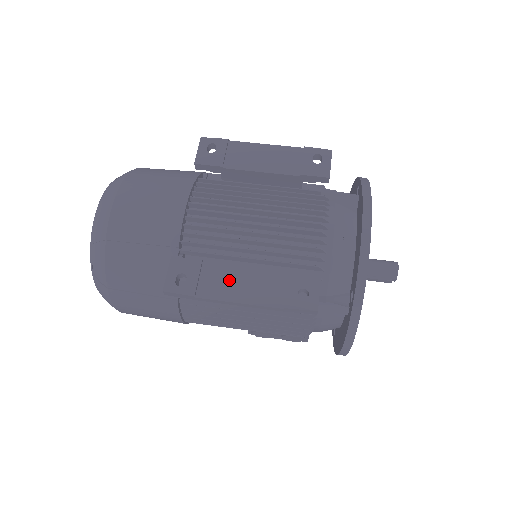
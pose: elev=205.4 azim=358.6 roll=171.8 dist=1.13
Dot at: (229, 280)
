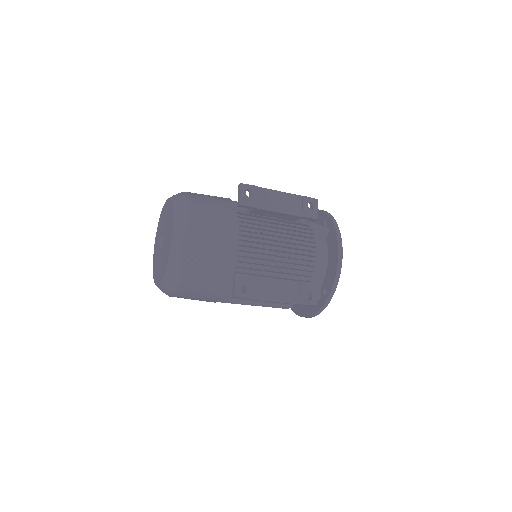
Dot at: (270, 288)
